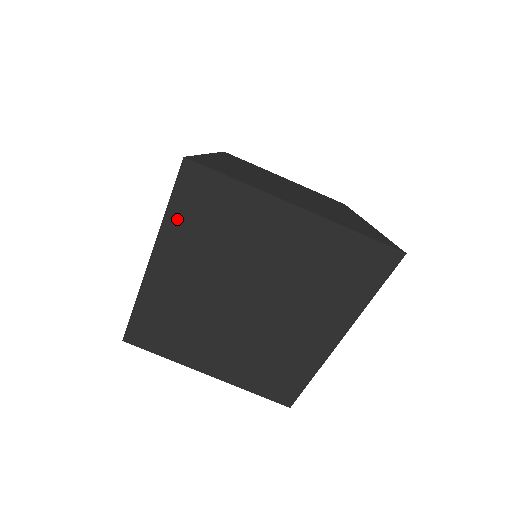
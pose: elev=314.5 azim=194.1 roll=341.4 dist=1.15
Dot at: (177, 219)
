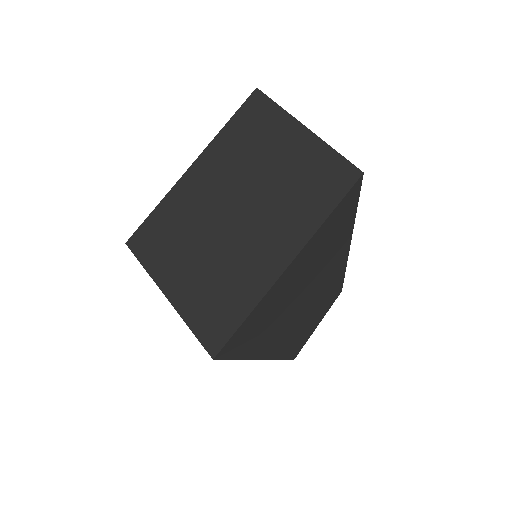
Dot at: (230, 130)
